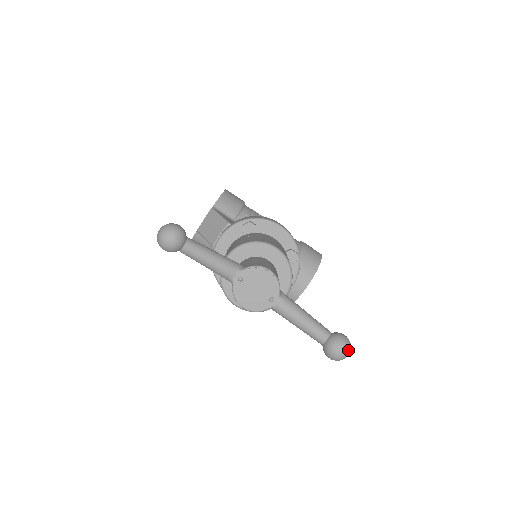
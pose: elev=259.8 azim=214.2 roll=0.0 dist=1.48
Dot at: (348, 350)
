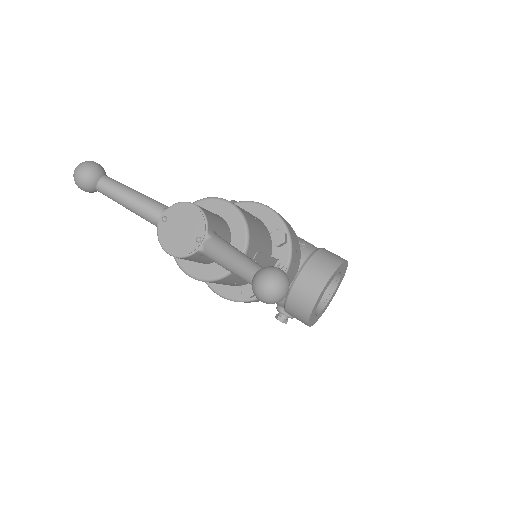
Dot at: (279, 283)
